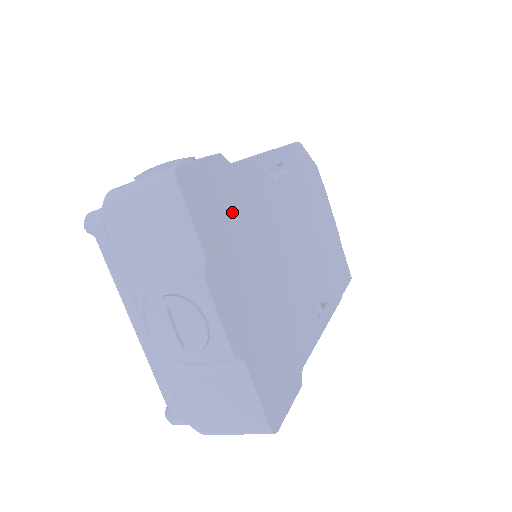
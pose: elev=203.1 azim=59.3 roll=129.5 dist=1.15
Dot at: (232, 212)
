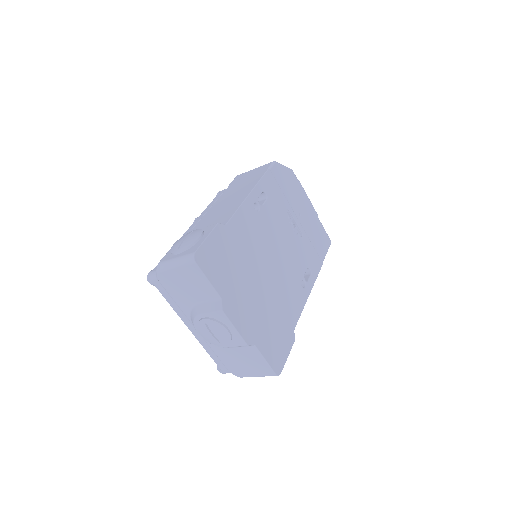
Dot at: (232, 258)
